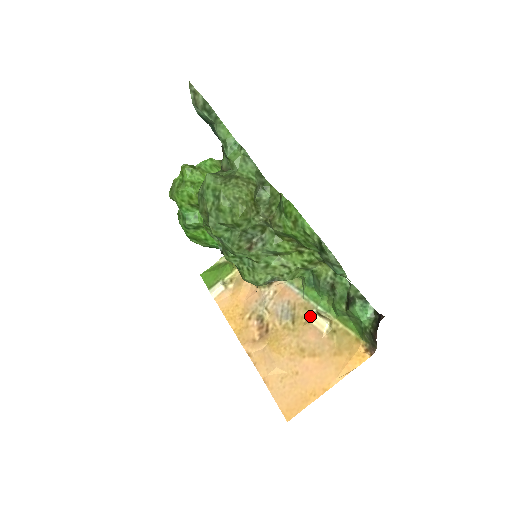
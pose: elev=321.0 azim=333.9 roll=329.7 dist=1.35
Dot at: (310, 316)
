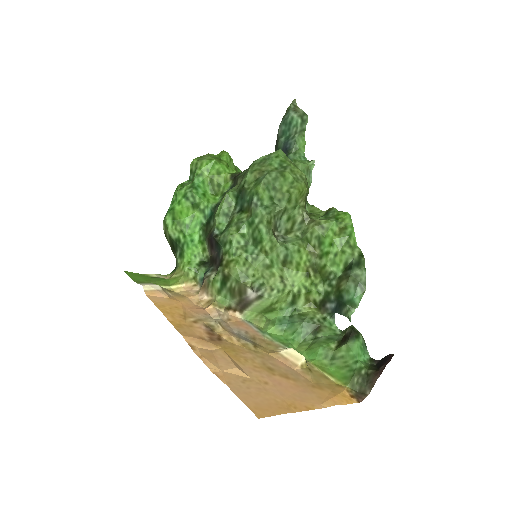
Dot at: (278, 348)
